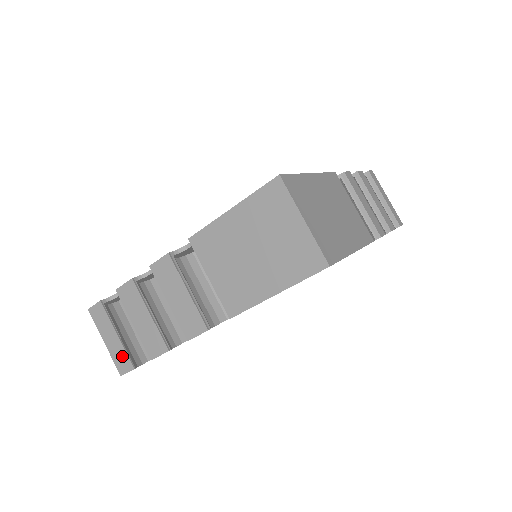
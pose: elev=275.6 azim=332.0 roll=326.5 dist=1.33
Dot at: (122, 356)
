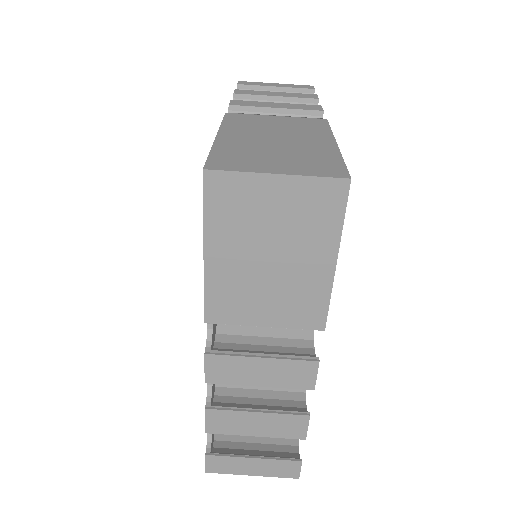
Dot at: (279, 466)
